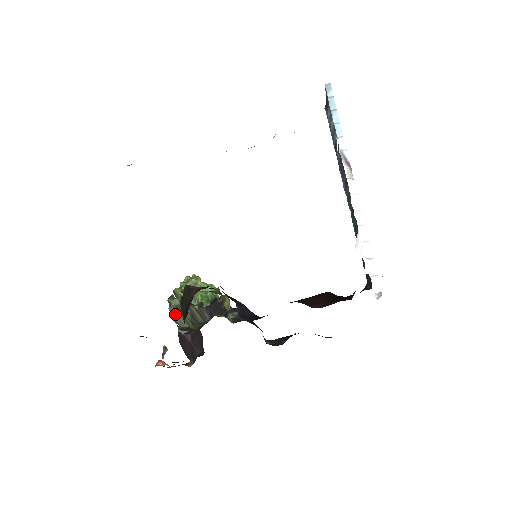
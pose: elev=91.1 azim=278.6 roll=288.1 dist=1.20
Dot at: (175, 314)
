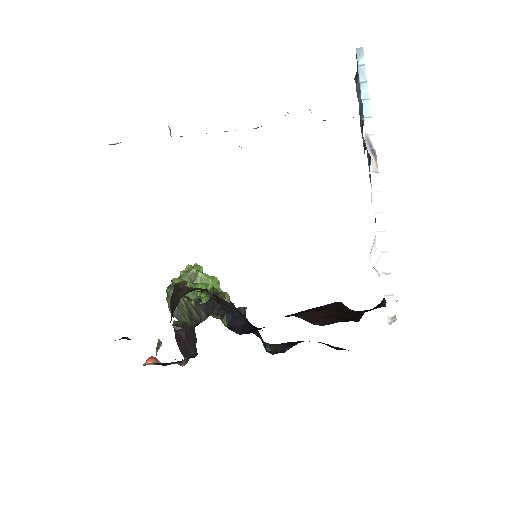
Dot at: occluded
